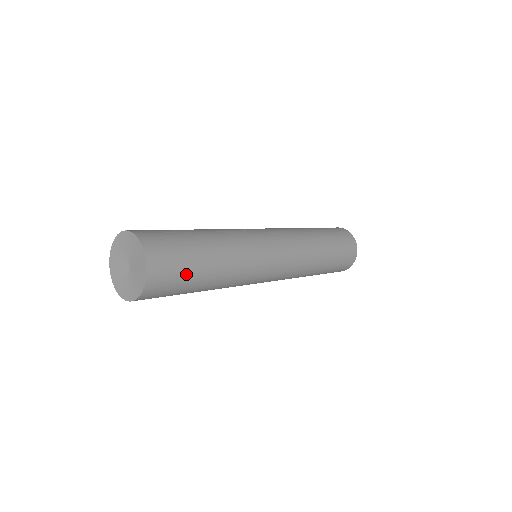
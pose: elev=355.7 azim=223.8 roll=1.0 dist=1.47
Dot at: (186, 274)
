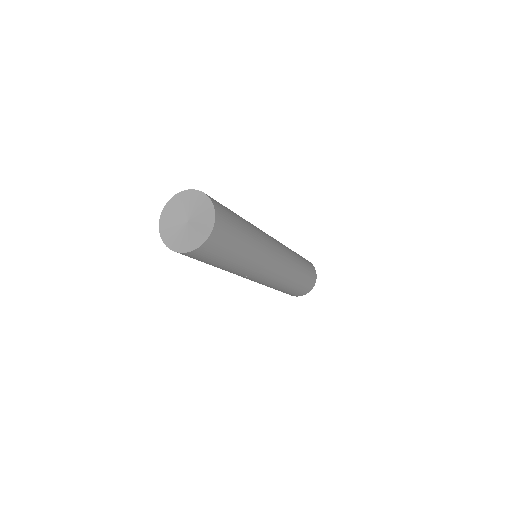
Dot at: (224, 253)
